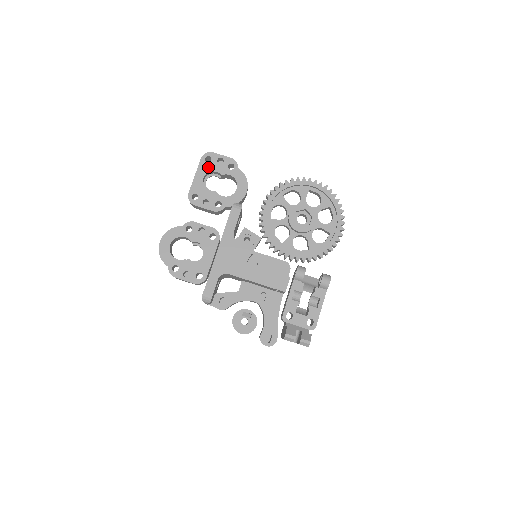
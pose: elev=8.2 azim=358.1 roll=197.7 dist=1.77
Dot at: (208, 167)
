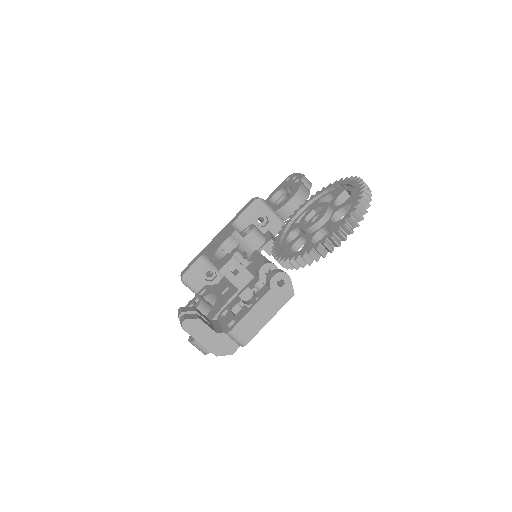
Dot at: (284, 185)
